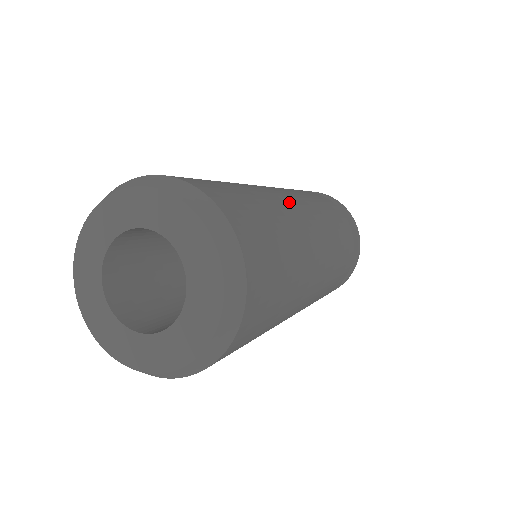
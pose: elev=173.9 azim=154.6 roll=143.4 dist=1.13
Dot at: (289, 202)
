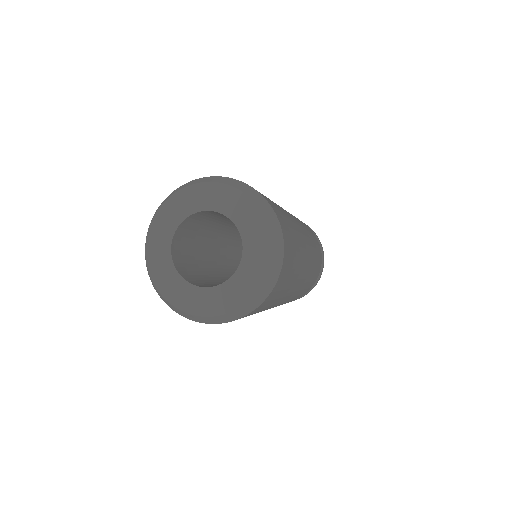
Dot at: occluded
